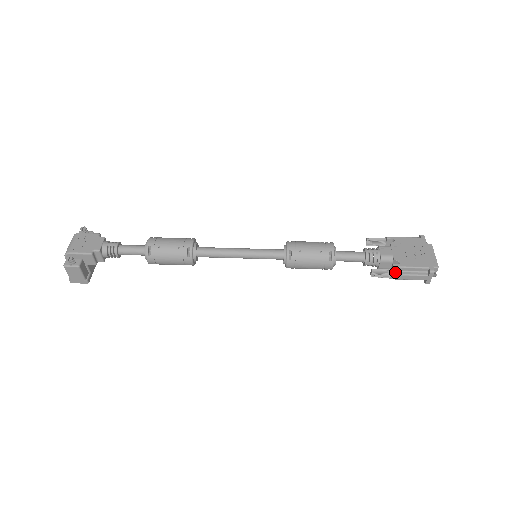
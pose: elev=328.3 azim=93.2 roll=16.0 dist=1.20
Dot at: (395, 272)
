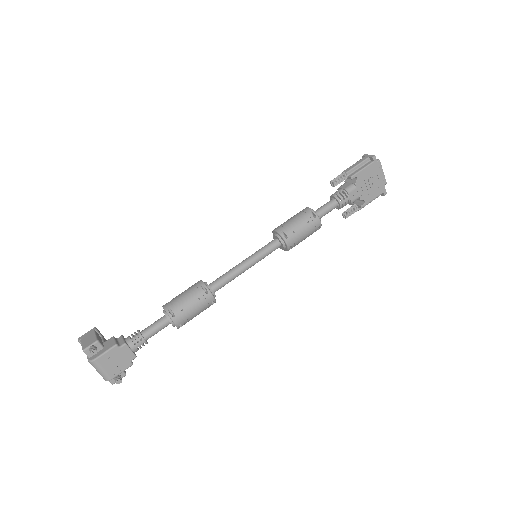
Dot at: (361, 208)
